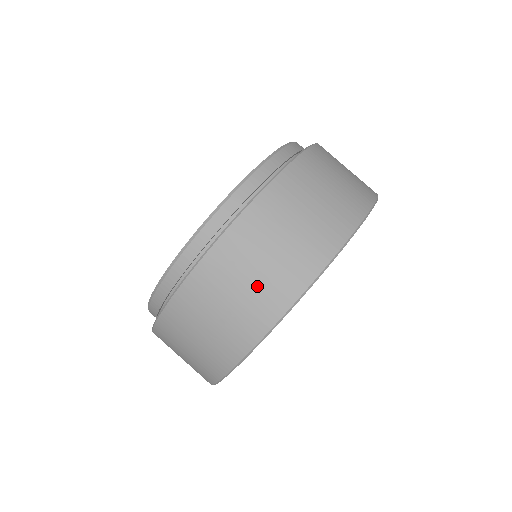
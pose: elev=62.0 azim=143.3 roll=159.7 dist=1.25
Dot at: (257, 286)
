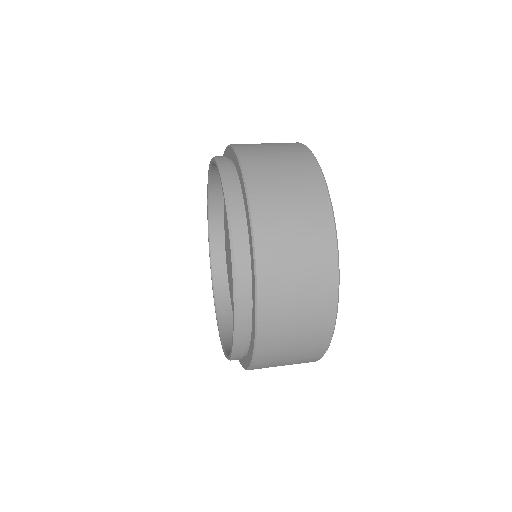
Dot at: (307, 276)
